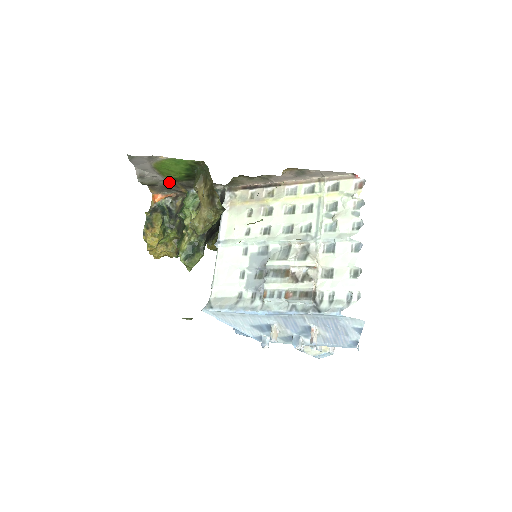
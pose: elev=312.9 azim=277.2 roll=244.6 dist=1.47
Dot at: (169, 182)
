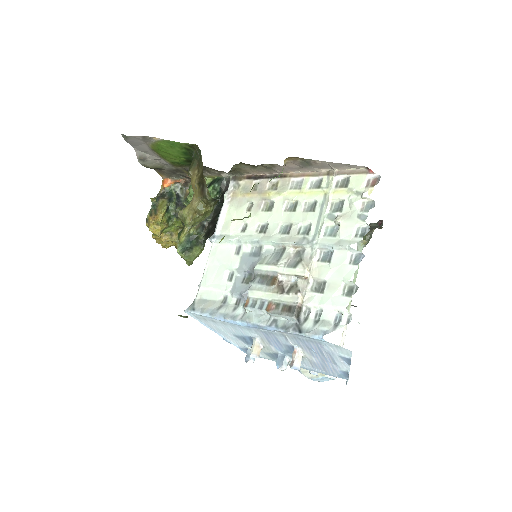
Dot at: (174, 166)
